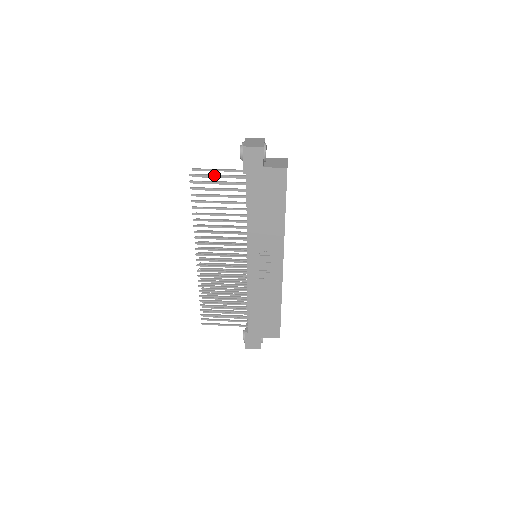
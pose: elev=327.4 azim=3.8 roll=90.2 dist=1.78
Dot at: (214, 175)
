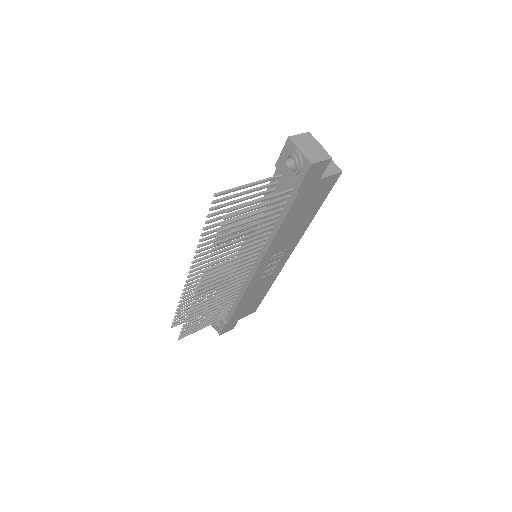
Dot at: (257, 202)
